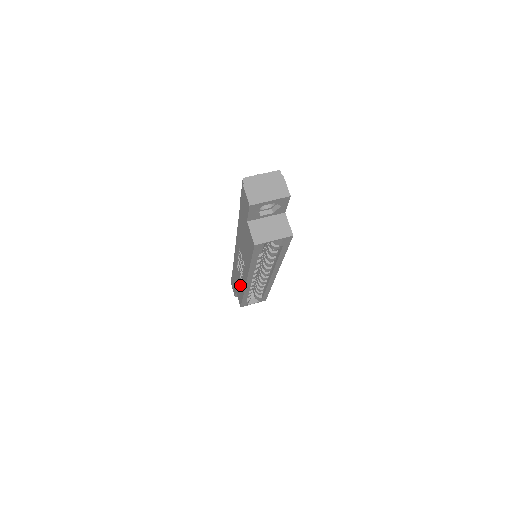
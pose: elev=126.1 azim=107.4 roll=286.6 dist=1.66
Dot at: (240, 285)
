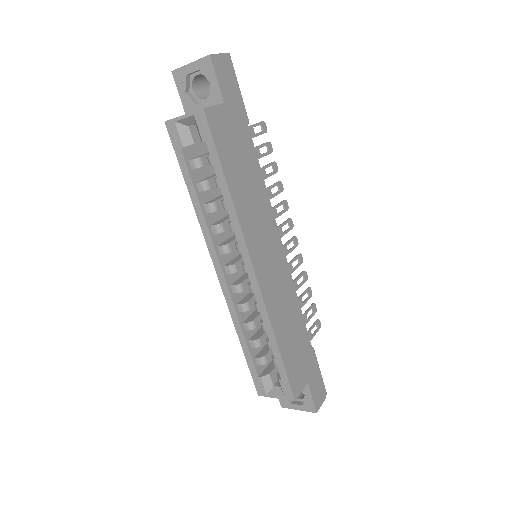
Dot at: occluded
